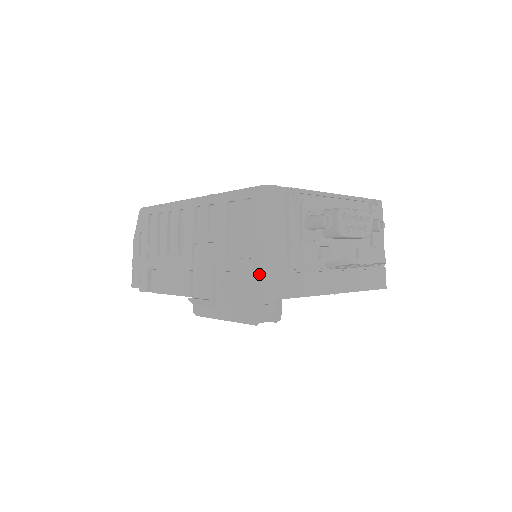
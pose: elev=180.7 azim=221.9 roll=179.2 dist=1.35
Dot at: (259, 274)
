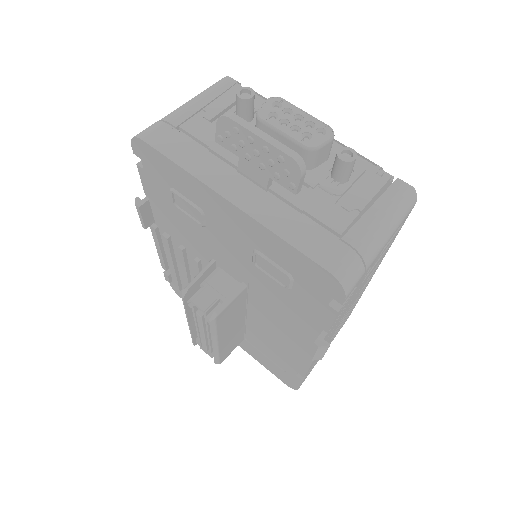
Dot at: occluded
